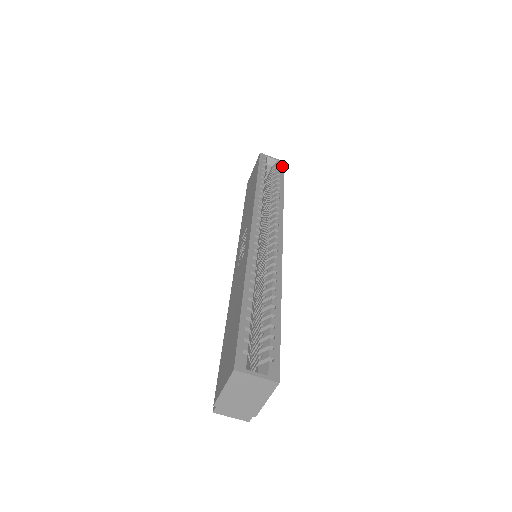
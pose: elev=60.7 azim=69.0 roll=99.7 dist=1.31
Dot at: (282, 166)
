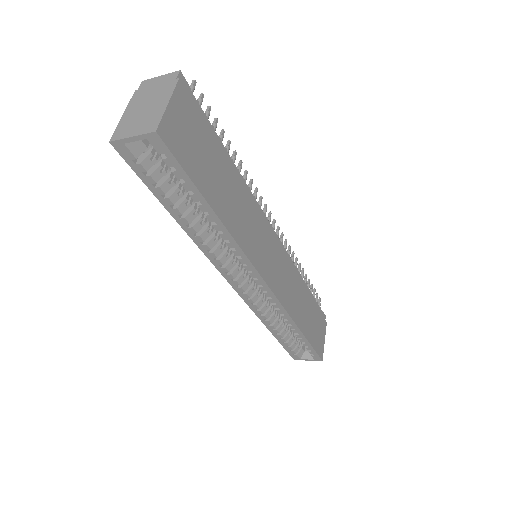
Dot at: (165, 152)
